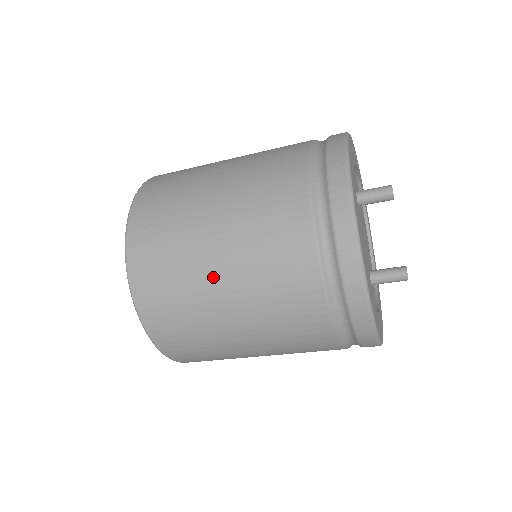
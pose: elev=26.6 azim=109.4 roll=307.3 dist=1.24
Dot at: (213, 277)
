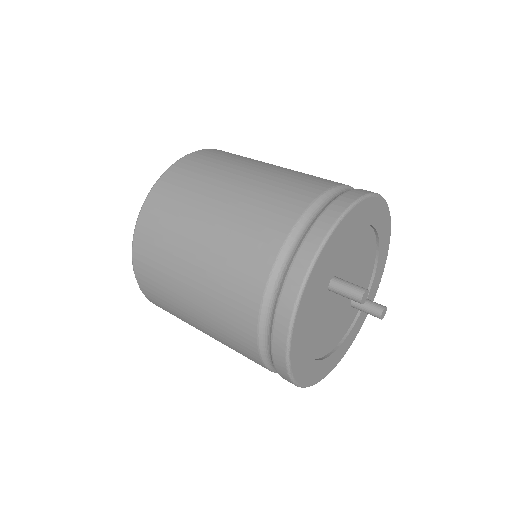
Dot at: occluded
